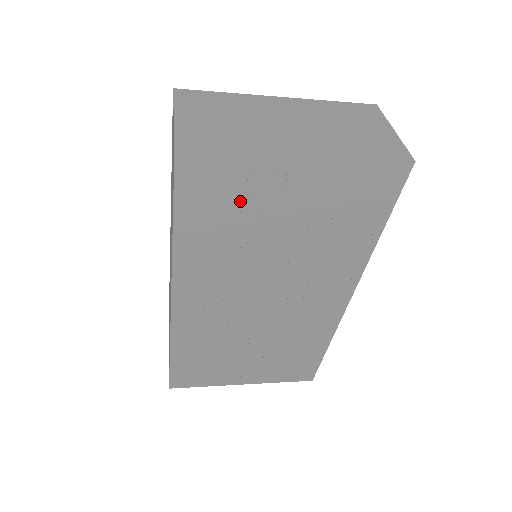
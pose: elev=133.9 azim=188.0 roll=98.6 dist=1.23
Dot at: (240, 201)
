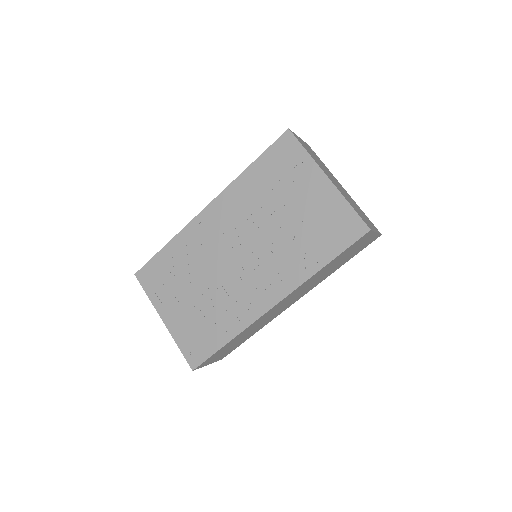
Dot at: (286, 177)
